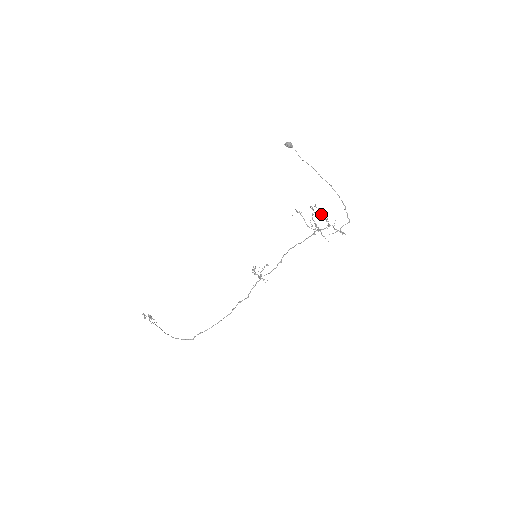
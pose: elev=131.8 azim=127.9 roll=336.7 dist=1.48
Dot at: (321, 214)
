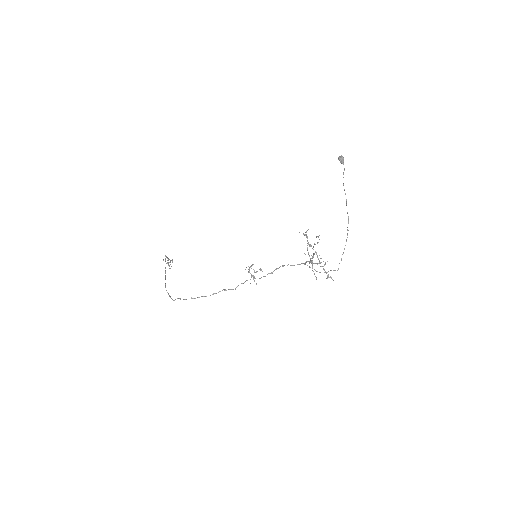
Dot at: occluded
